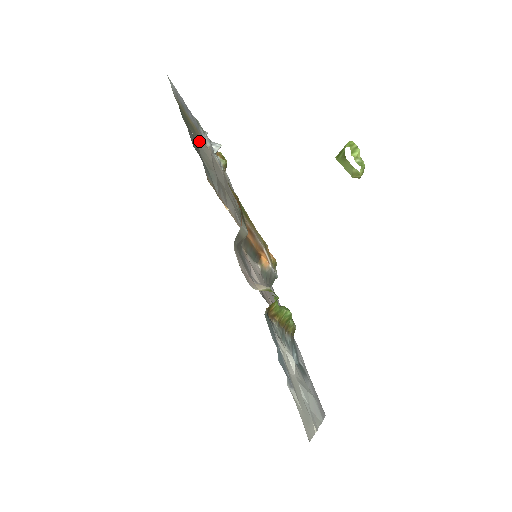
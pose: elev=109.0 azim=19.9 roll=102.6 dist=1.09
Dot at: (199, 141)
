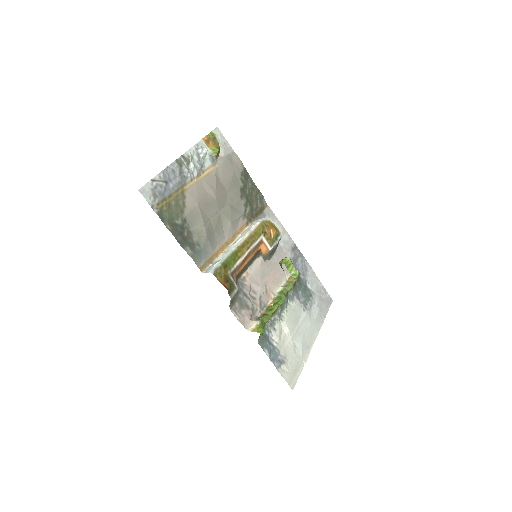
Dot at: (186, 209)
